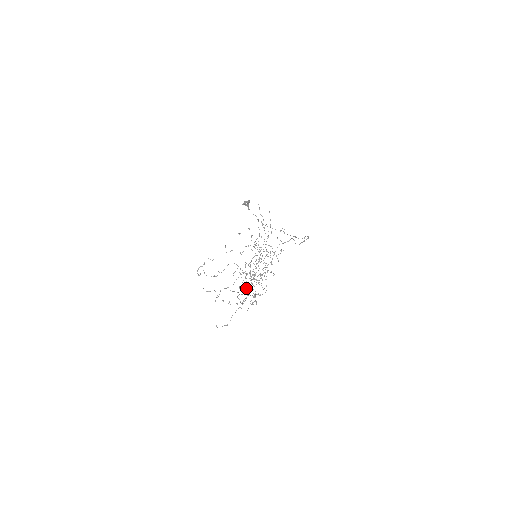
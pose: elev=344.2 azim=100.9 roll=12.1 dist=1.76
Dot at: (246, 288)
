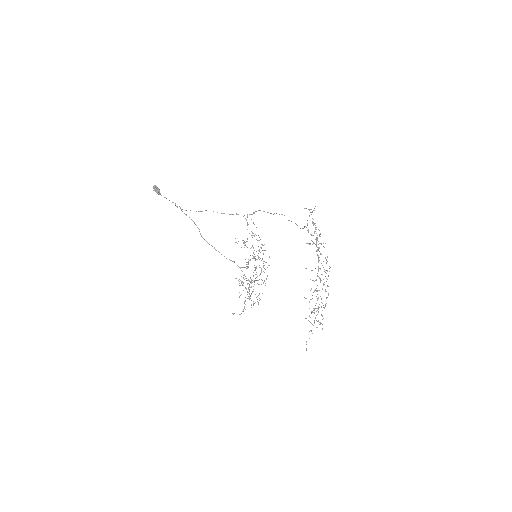
Dot at: occluded
